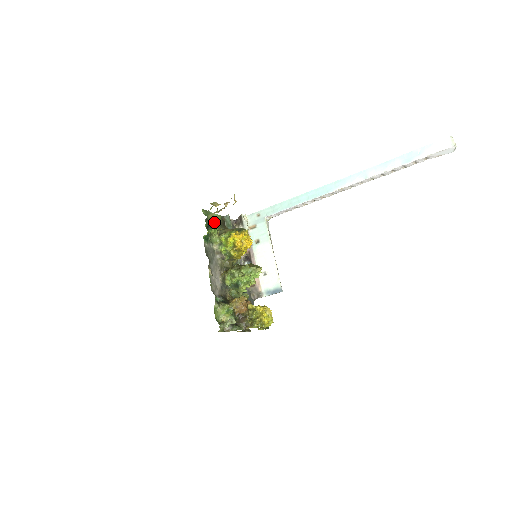
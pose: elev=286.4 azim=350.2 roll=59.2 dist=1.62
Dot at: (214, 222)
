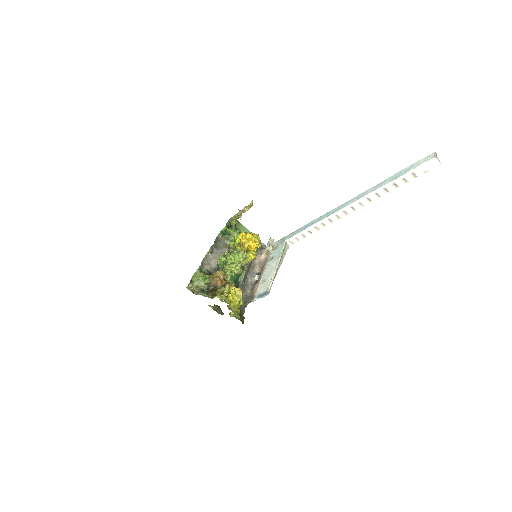
Dot at: occluded
